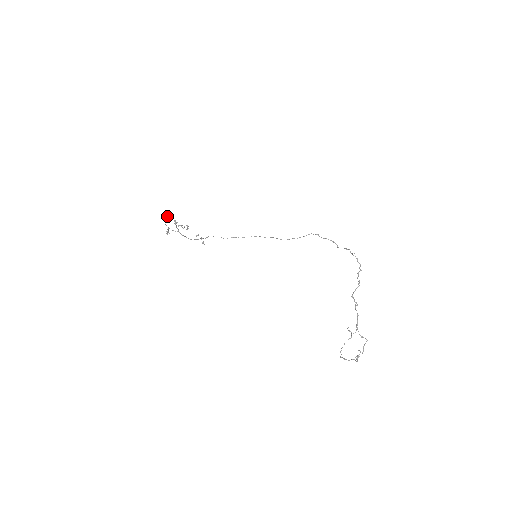
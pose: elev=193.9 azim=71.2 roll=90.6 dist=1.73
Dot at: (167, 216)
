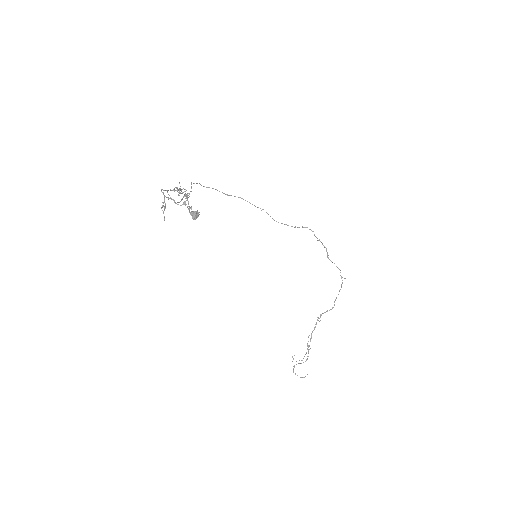
Dot at: (197, 217)
